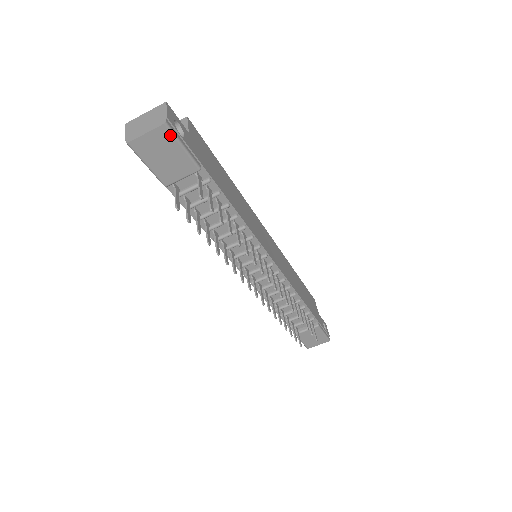
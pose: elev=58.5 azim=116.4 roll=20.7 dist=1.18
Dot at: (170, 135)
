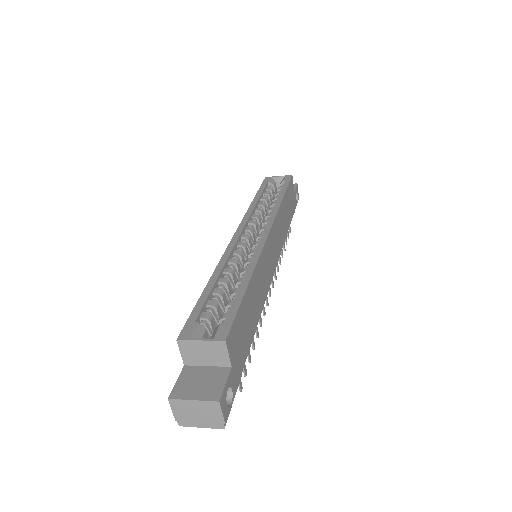
Dot at: occluded
